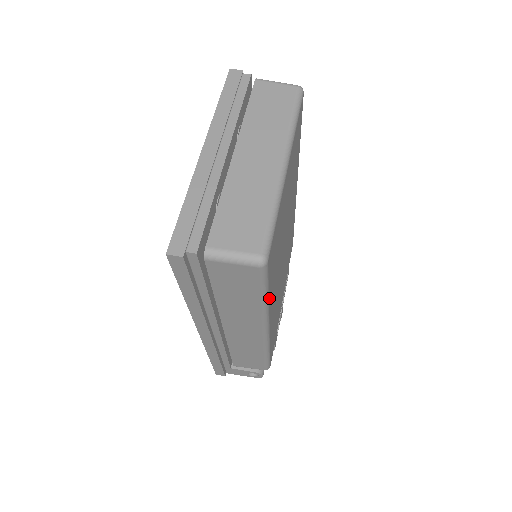
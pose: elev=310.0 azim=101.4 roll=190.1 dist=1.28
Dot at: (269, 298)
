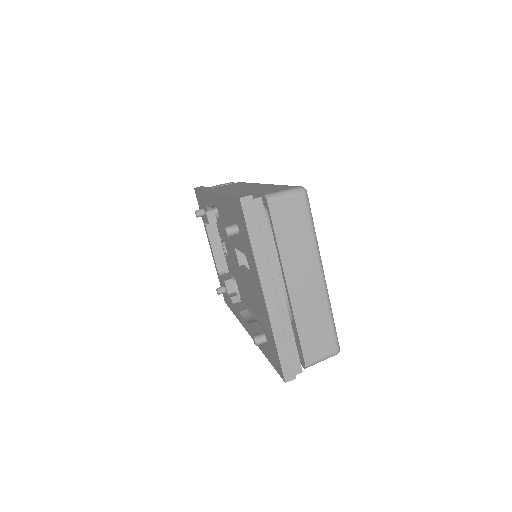
Dot at: occluded
